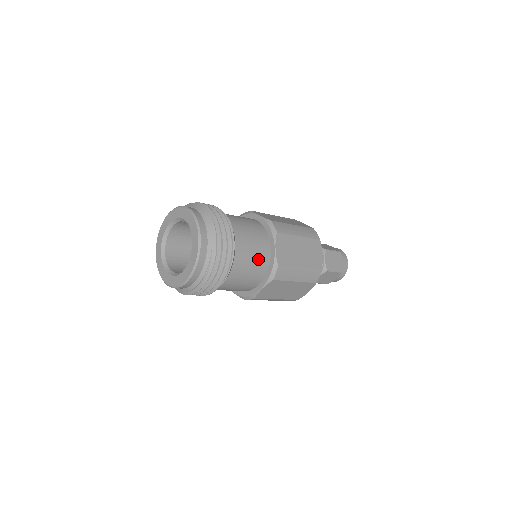
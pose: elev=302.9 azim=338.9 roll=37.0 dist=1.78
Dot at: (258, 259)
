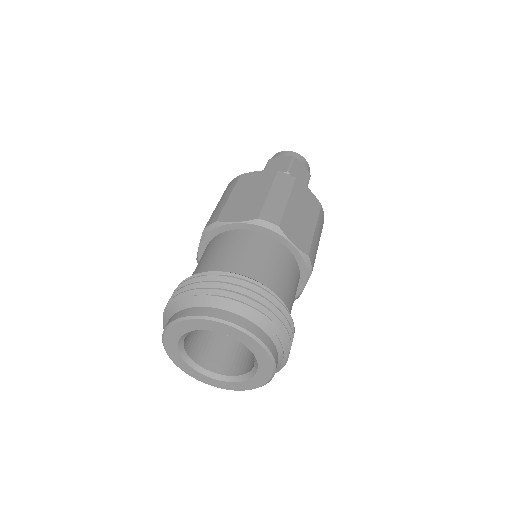
Dot at: (291, 273)
